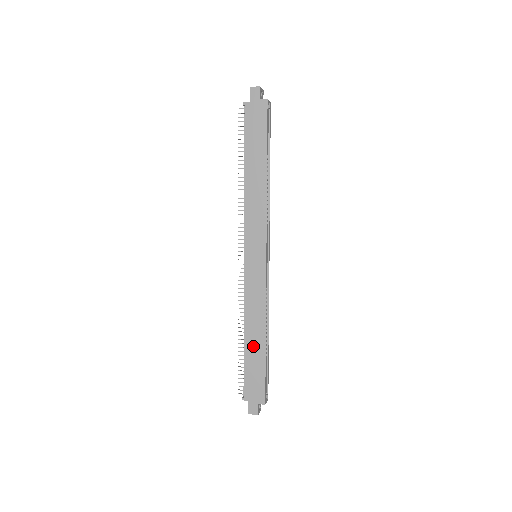
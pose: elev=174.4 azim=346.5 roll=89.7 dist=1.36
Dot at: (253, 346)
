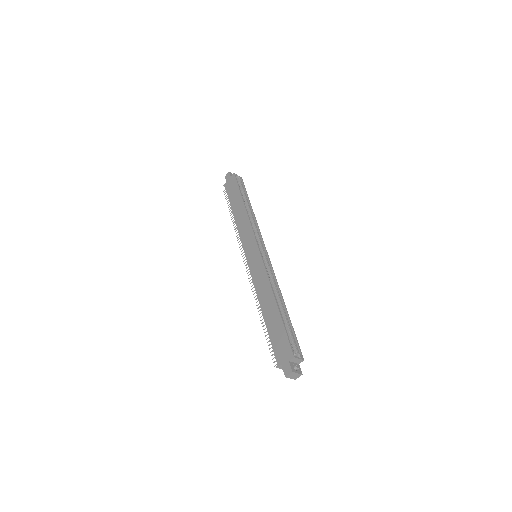
Dot at: (270, 315)
